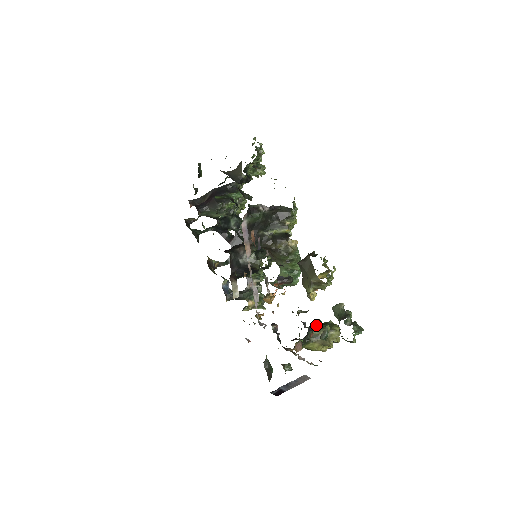
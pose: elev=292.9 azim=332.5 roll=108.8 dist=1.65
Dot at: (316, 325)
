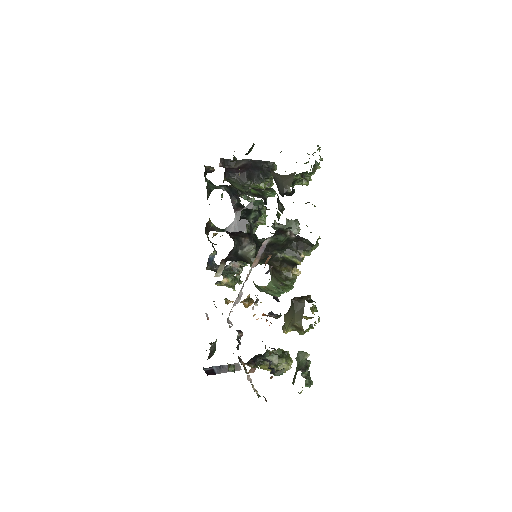
Dot at: (275, 352)
